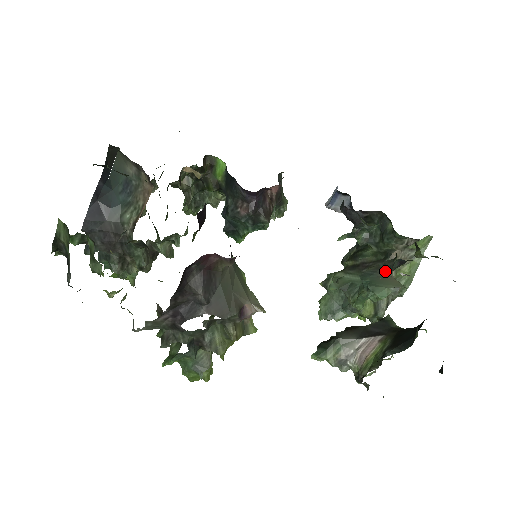
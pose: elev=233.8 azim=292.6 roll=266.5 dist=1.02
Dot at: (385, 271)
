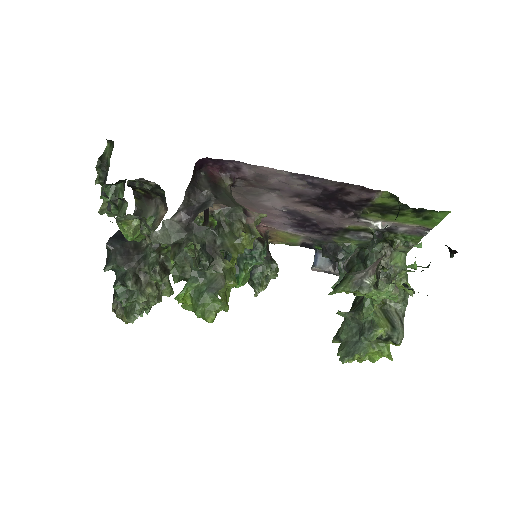
Dot at: occluded
